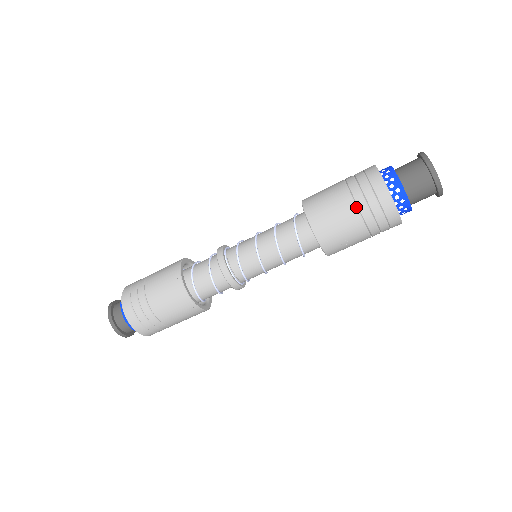
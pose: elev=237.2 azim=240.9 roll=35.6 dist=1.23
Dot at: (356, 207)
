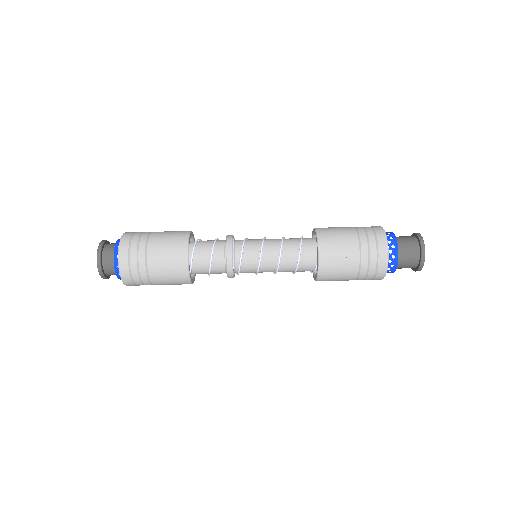
Dot at: (357, 233)
